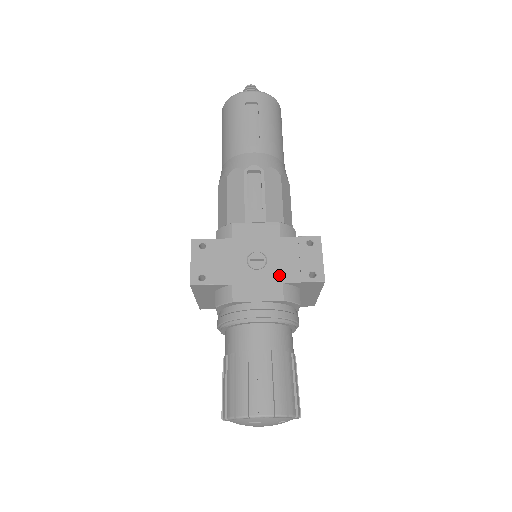
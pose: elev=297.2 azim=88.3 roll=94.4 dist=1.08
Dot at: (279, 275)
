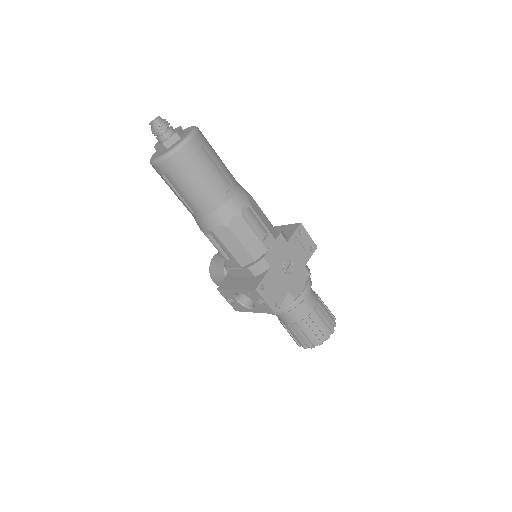
Dot at: (301, 264)
